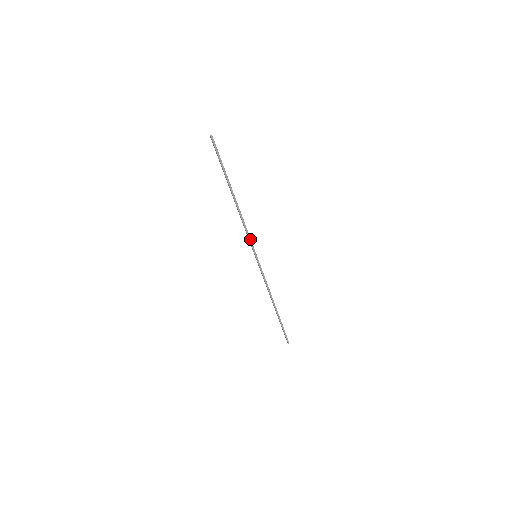
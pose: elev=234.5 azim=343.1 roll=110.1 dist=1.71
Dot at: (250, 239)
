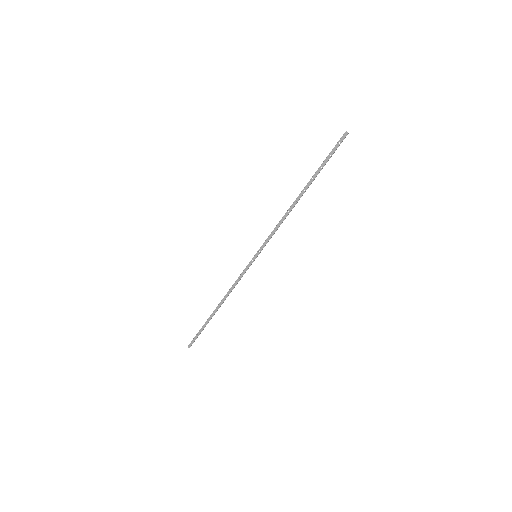
Dot at: occluded
